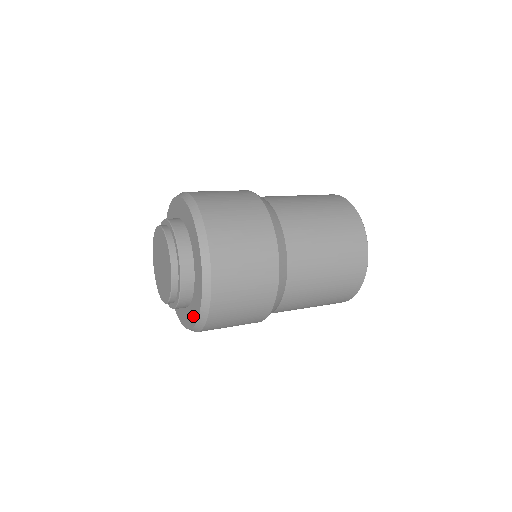
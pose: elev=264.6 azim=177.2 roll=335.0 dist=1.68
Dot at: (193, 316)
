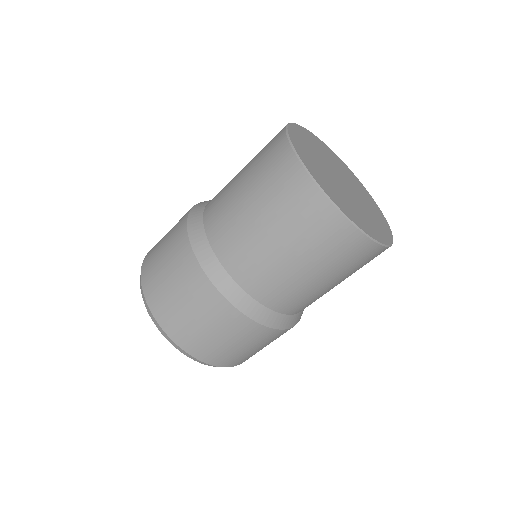
Dot at: occluded
